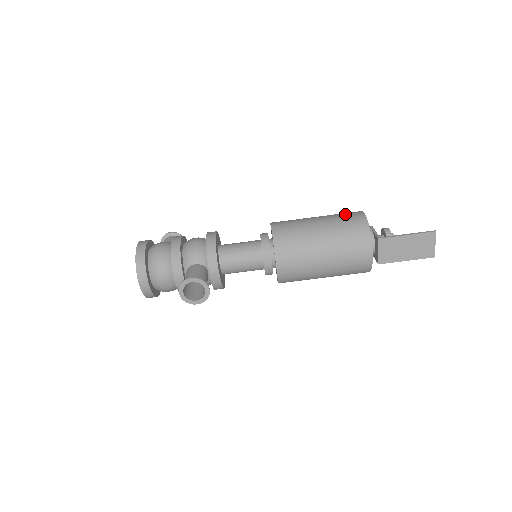
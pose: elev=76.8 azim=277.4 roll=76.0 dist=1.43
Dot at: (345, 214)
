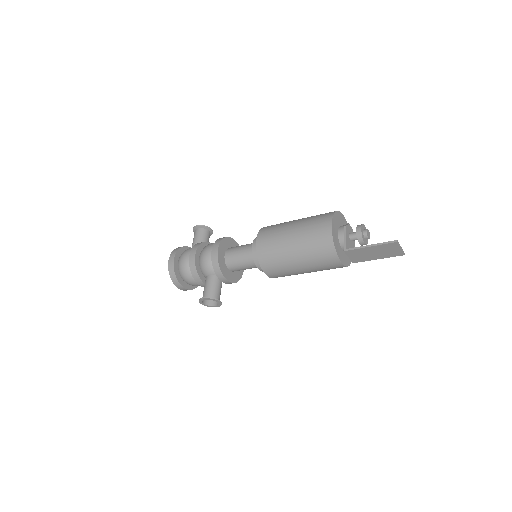
Dot at: (316, 225)
